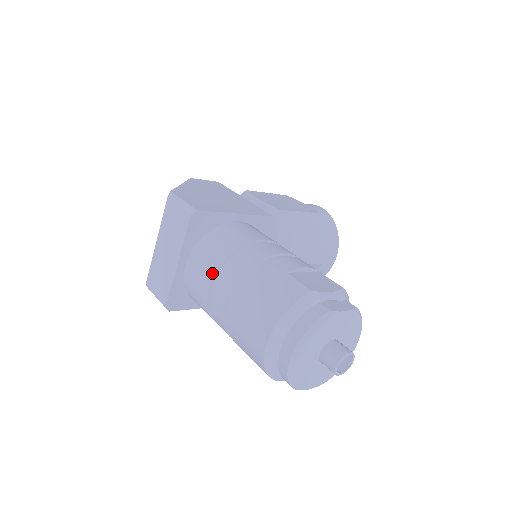
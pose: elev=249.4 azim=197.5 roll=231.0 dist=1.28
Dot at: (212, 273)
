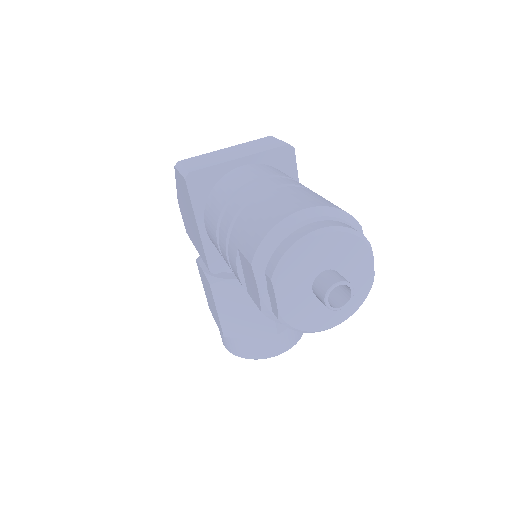
Dot at: (272, 174)
